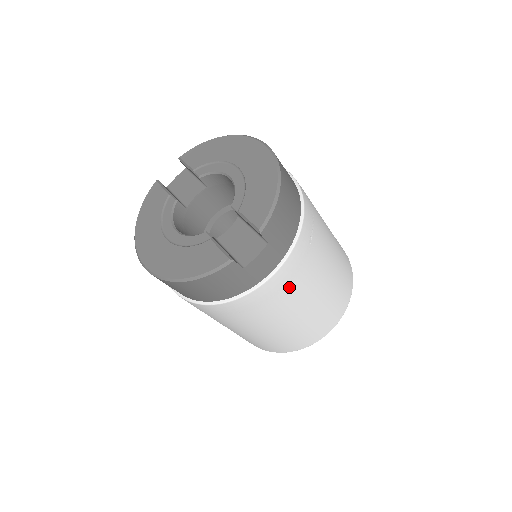
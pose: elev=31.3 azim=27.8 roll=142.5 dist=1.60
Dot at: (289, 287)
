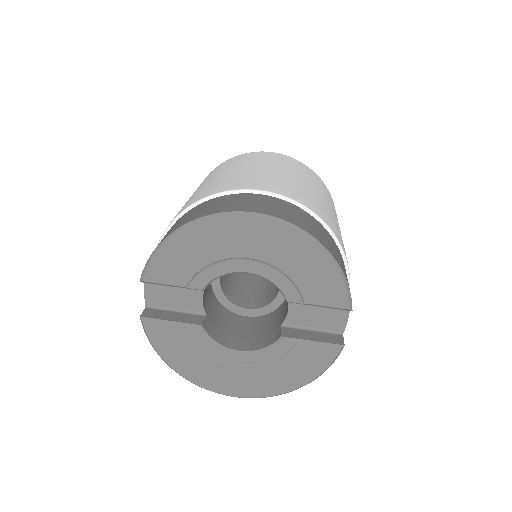
Dot at: occluded
